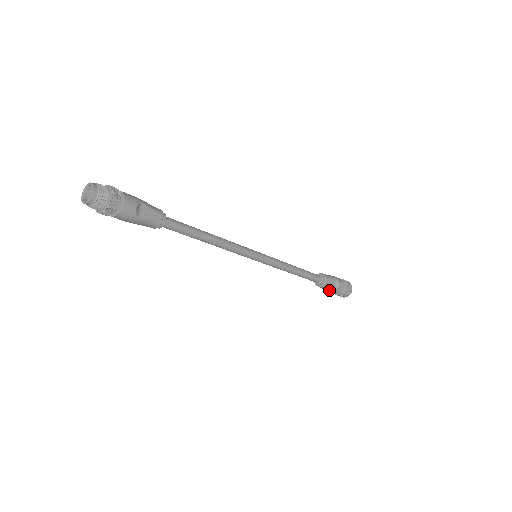
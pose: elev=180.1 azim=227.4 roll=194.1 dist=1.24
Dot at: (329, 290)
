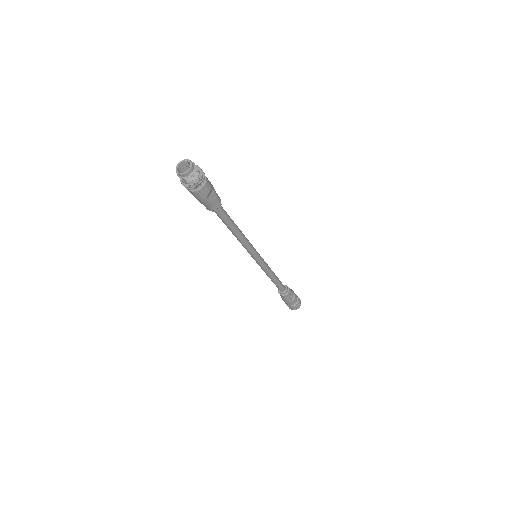
Dot at: (286, 300)
